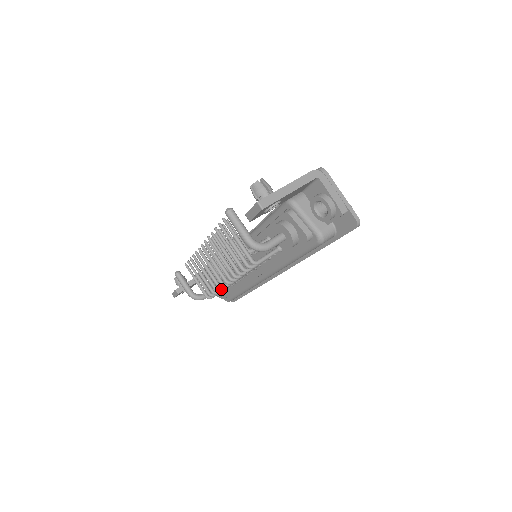
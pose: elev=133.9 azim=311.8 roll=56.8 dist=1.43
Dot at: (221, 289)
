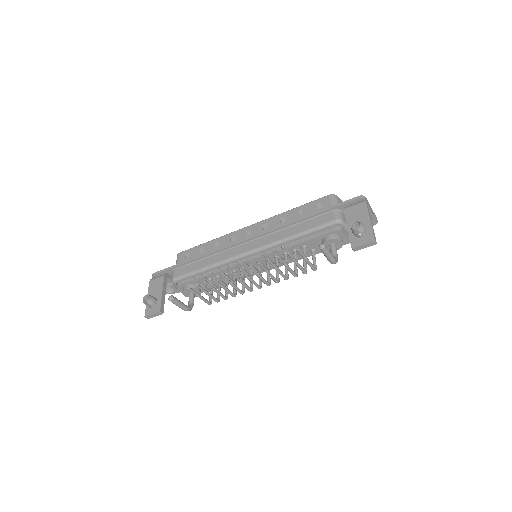
Dot at: occluded
